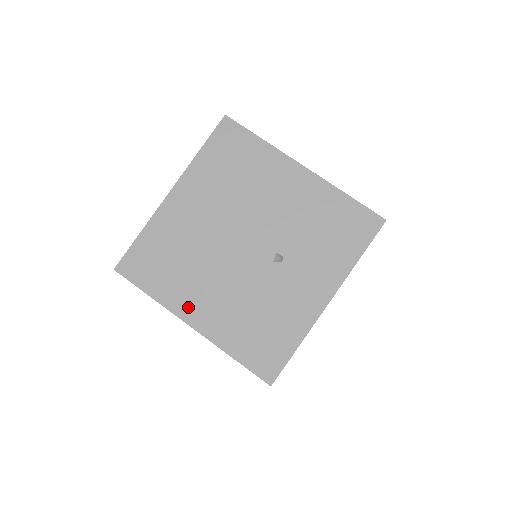
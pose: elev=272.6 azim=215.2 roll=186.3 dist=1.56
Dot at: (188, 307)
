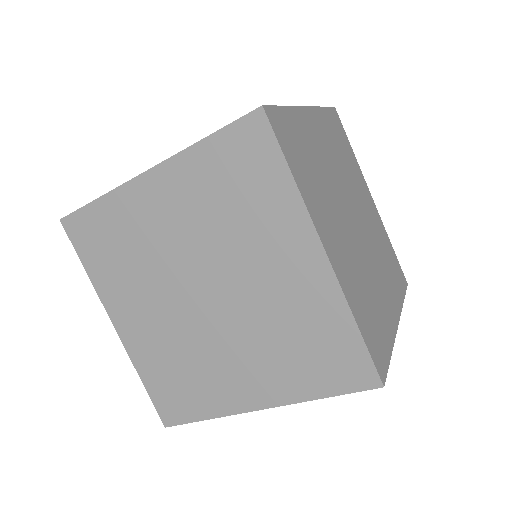
Dot at: occluded
